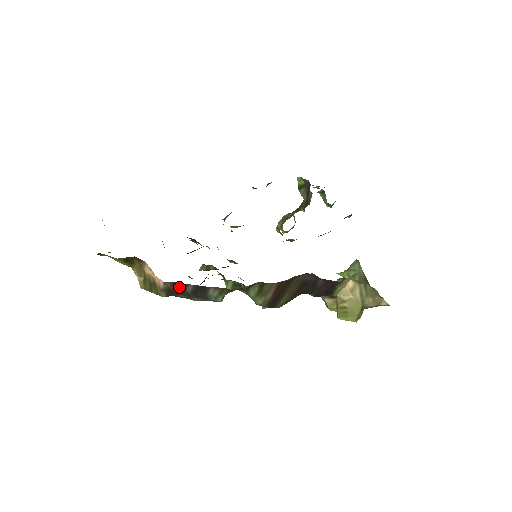
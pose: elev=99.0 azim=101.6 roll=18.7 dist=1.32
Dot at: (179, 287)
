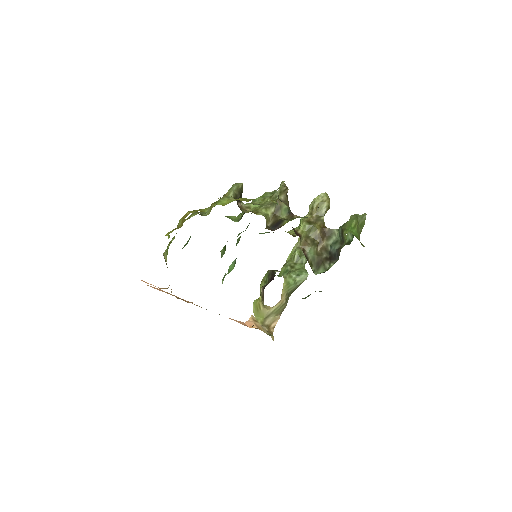
Dot at: occluded
